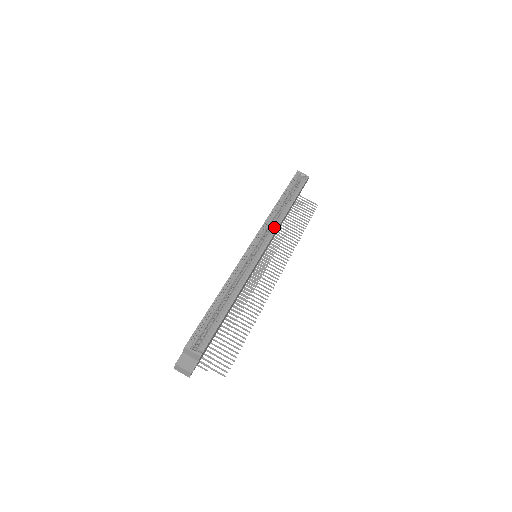
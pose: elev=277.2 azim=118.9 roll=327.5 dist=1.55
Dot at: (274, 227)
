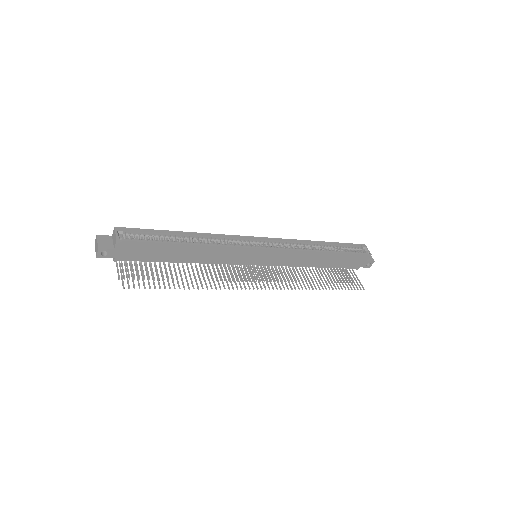
Dot at: (293, 248)
